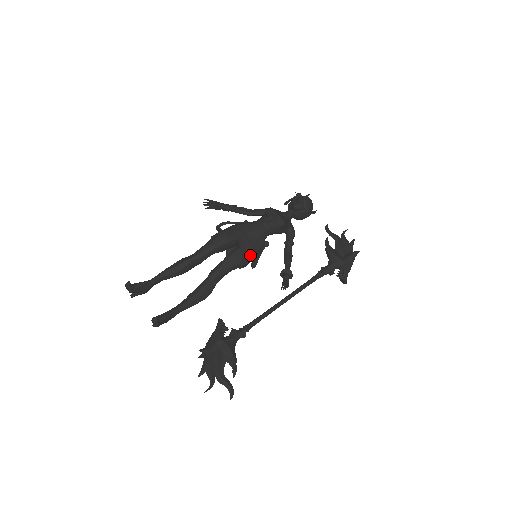
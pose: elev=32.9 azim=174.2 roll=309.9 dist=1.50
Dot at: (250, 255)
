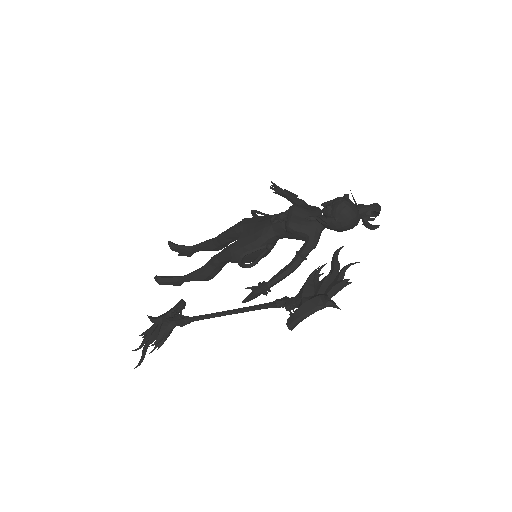
Dot at: (243, 252)
